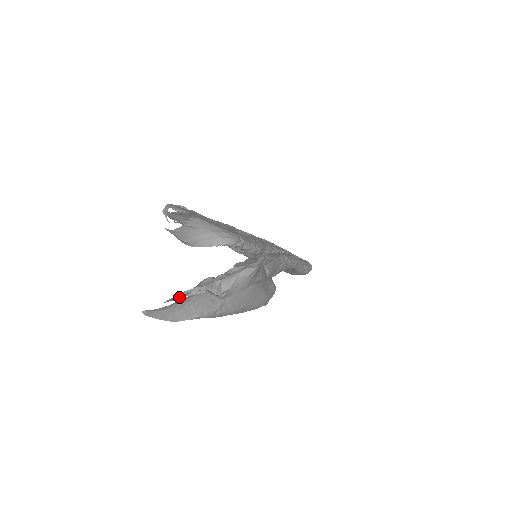
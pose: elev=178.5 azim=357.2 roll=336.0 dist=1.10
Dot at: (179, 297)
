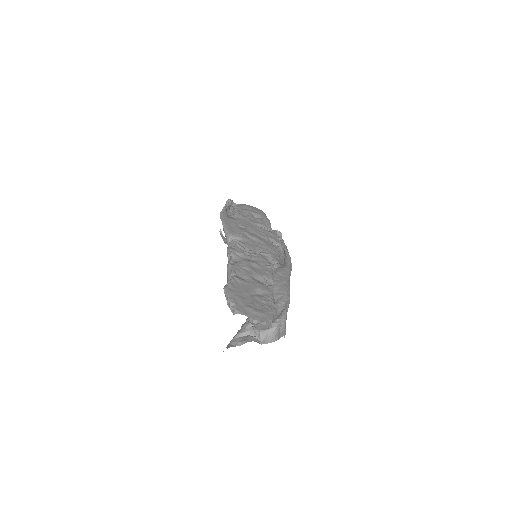
Dot at: (240, 343)
